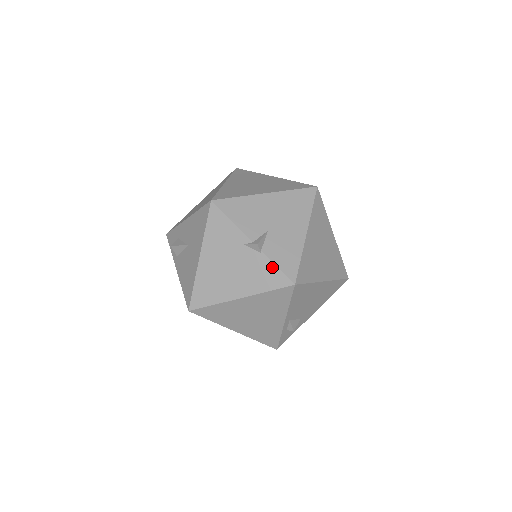
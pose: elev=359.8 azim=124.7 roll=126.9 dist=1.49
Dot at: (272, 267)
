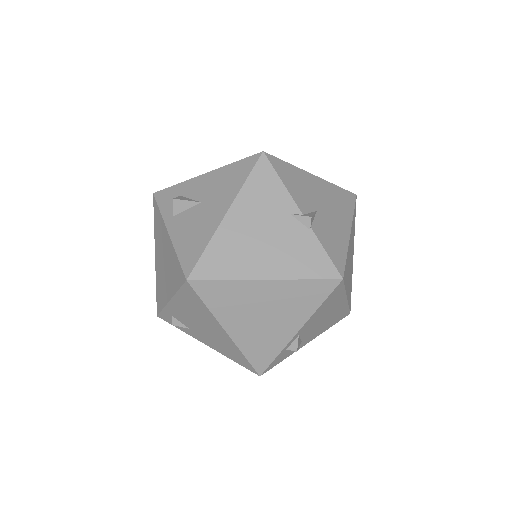
Dot at: (320, 250)
